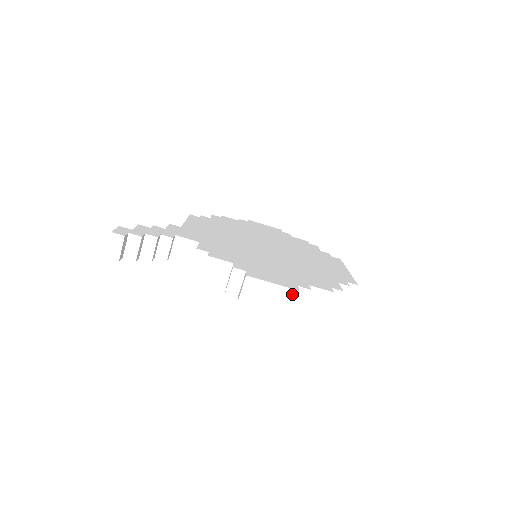
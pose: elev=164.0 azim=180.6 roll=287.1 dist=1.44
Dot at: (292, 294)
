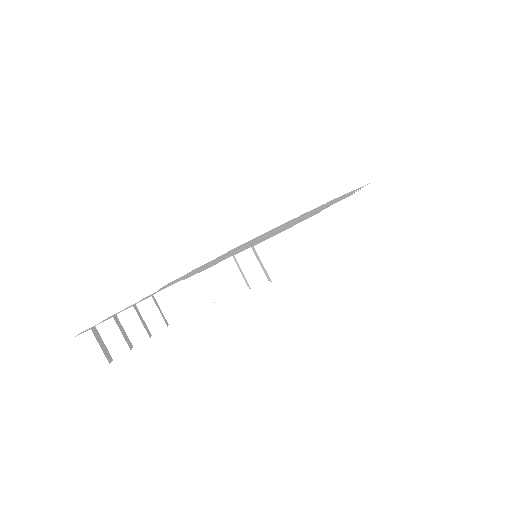
Dot at: (319, 222)
